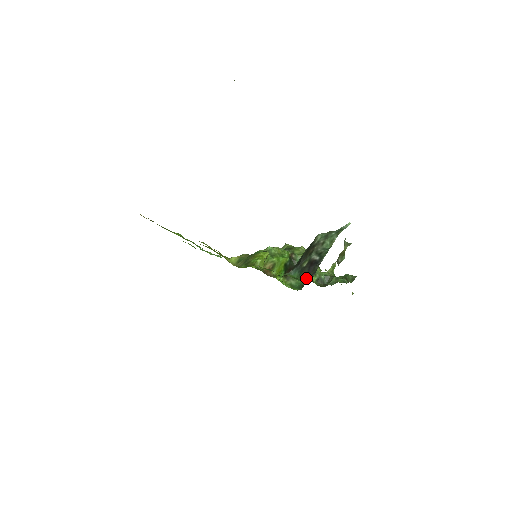
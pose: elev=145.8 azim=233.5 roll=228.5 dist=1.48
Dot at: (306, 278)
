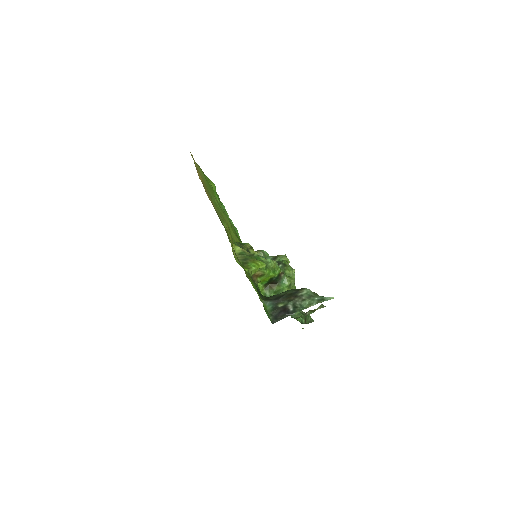
Dot at: (273, 317)
